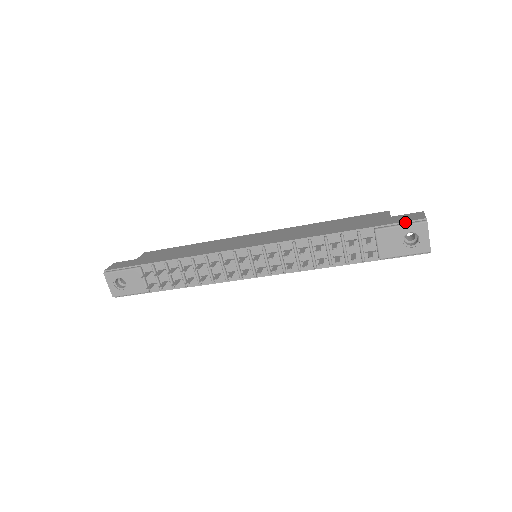
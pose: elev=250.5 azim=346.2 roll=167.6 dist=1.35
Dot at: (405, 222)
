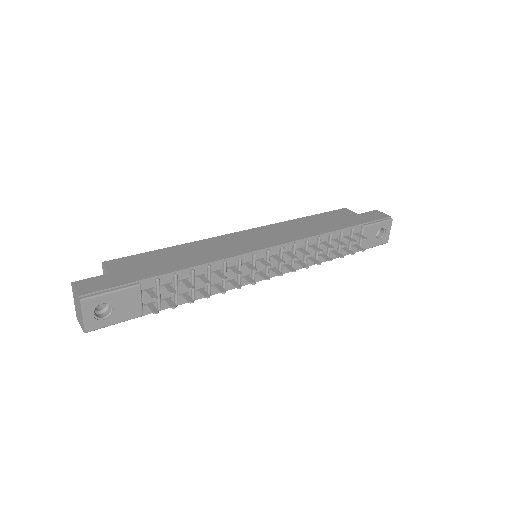
Dot at: (380, 220)
